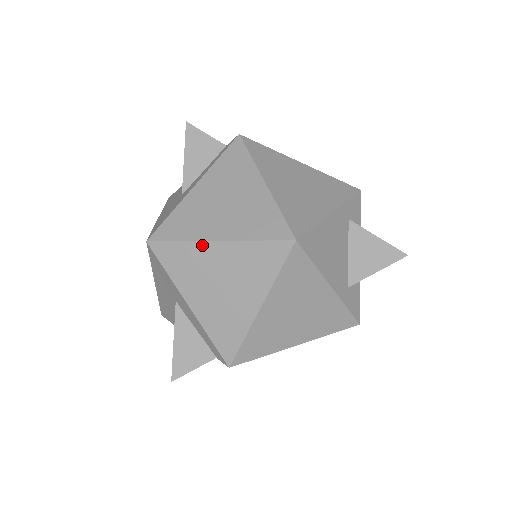
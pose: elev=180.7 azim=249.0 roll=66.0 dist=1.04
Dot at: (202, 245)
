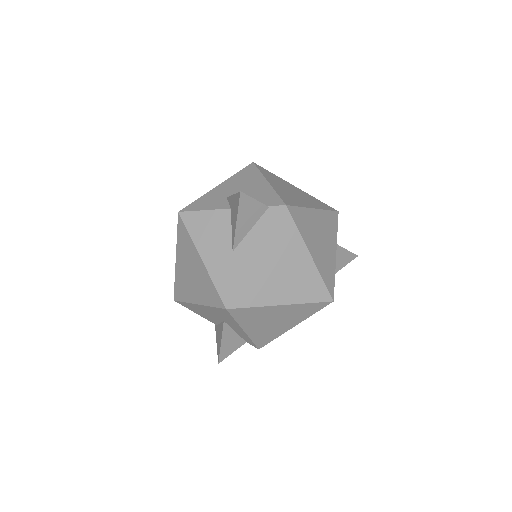
Dot at: (270, 308)
